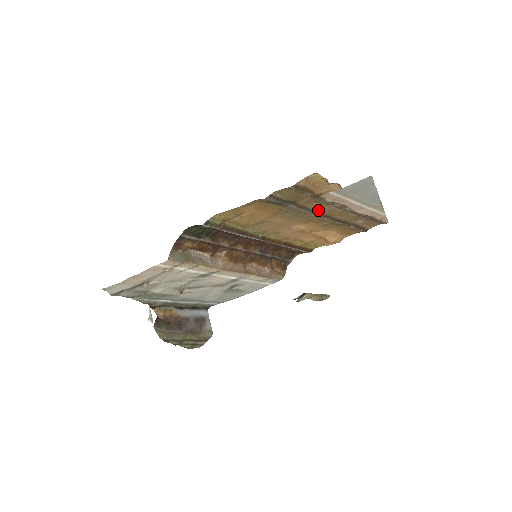
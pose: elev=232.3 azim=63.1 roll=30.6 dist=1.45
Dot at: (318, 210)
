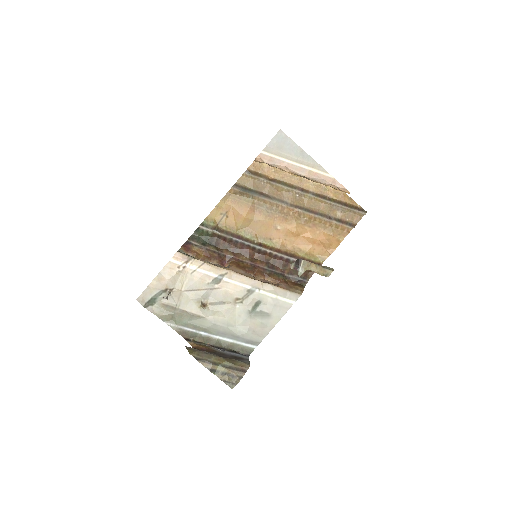
Dot at: (285, 200)
